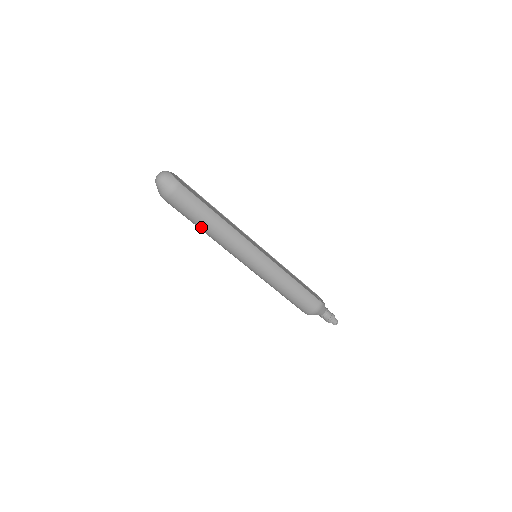
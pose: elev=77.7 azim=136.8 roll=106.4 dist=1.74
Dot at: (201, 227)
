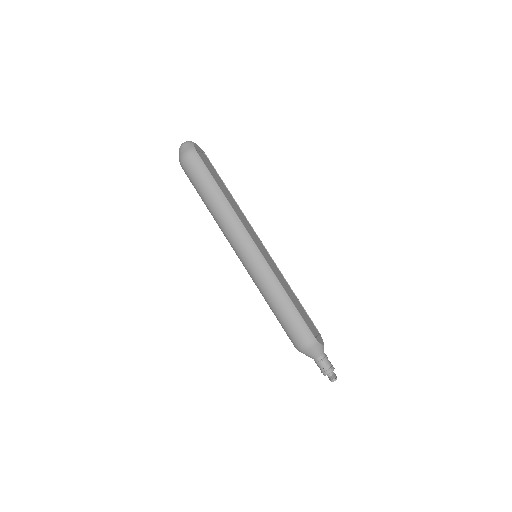
Dot at: (205, 202)
